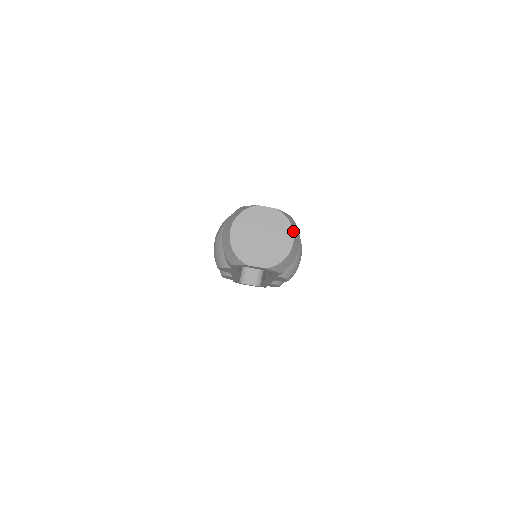
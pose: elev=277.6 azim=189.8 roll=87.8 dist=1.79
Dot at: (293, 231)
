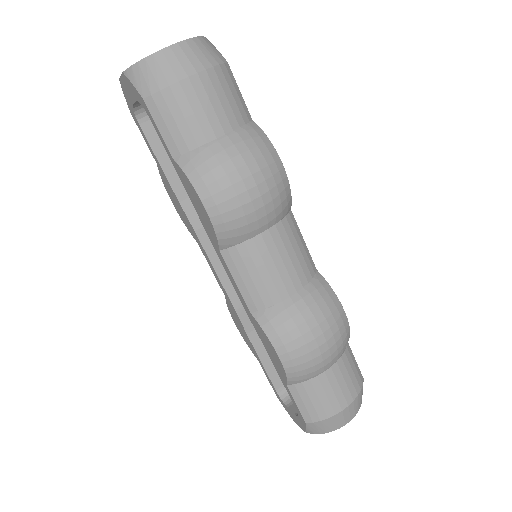
Dot at: (189, 40)
